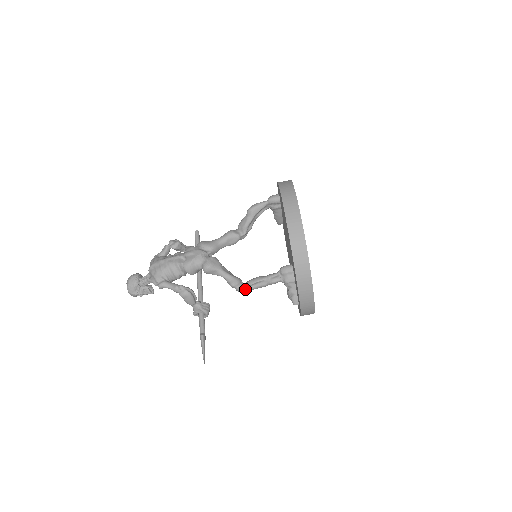
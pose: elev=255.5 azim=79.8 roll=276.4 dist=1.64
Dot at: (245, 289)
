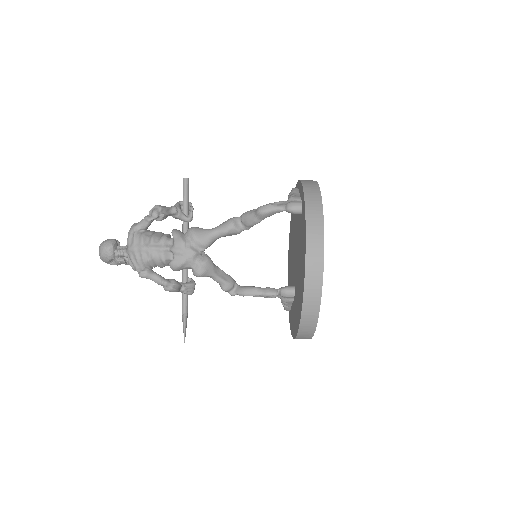
Dot at: occluded
